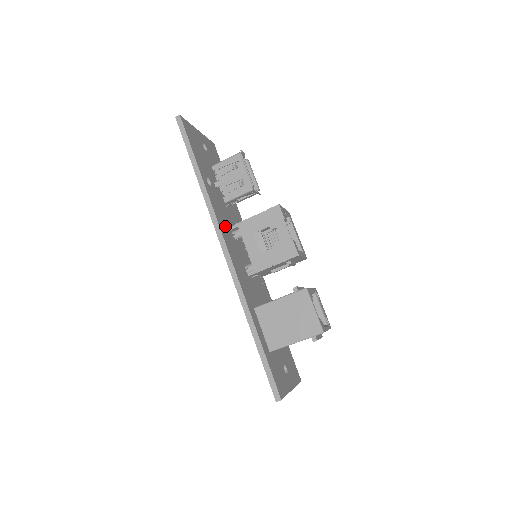
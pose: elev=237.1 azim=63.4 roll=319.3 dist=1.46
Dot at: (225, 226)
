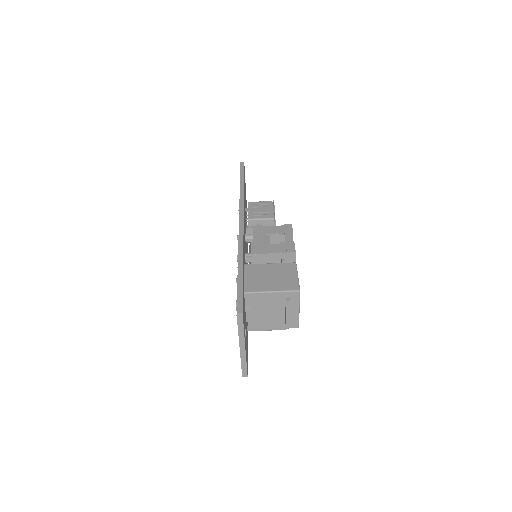
Dot at: (244, 221)
